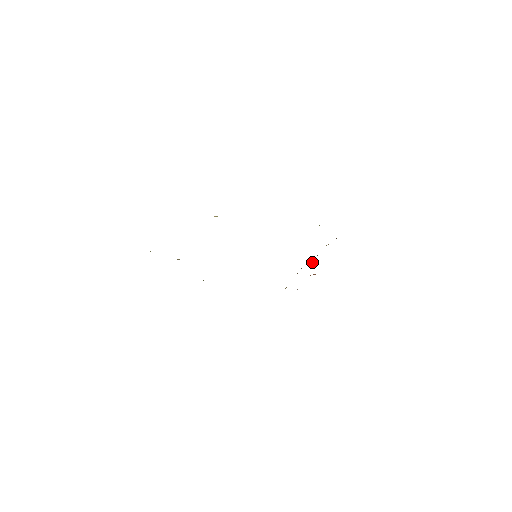
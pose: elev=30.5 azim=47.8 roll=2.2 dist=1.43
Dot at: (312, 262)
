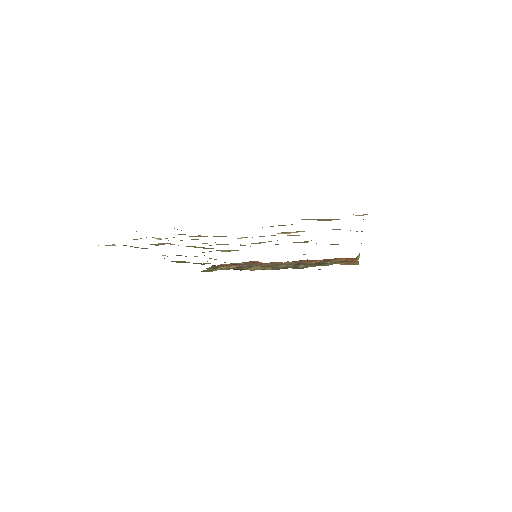
Dot at: (287, 264)
